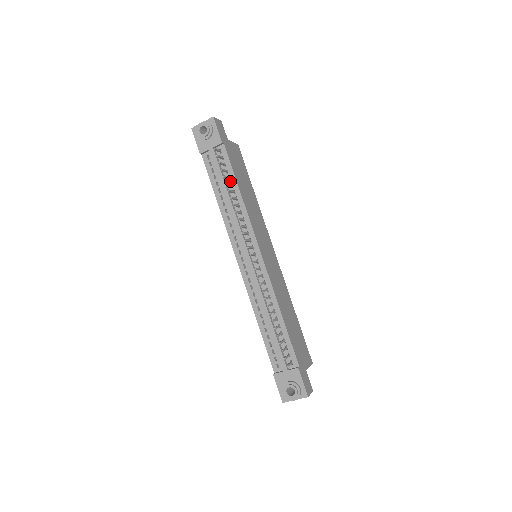
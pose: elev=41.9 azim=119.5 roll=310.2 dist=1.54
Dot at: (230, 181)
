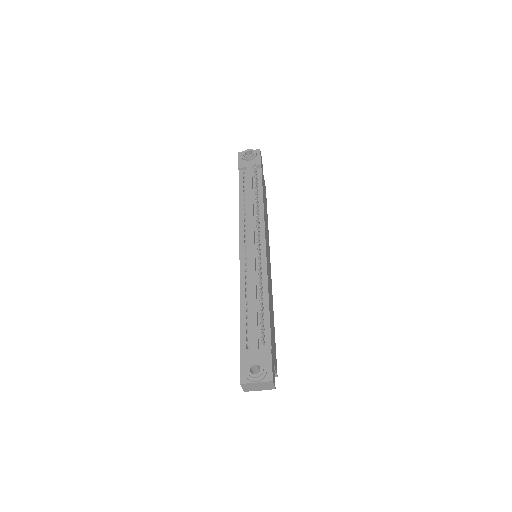
Dot at: occluded
